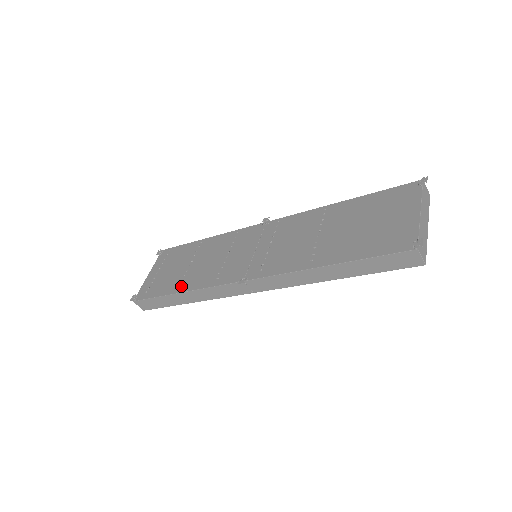
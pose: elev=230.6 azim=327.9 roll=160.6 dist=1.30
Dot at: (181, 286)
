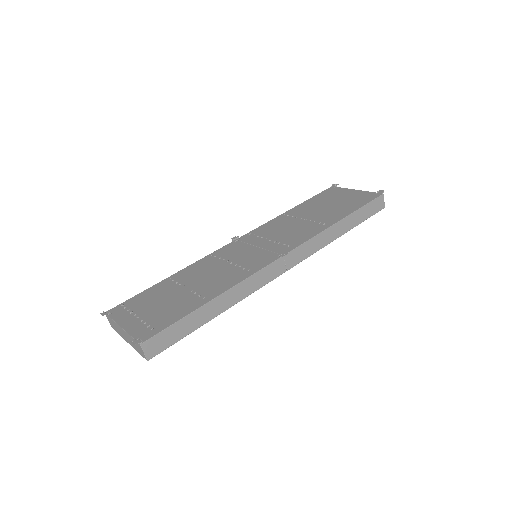
Dot at: (207, 296)
